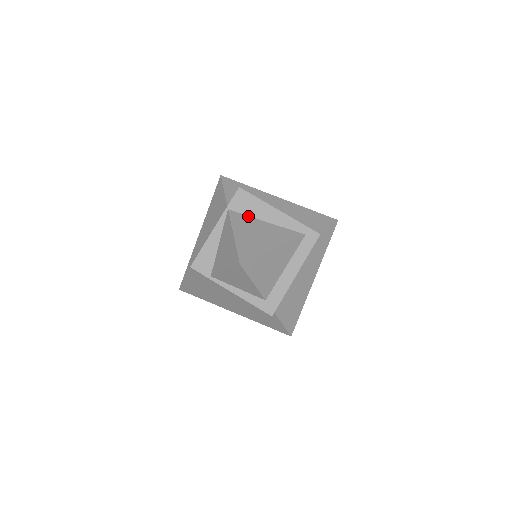
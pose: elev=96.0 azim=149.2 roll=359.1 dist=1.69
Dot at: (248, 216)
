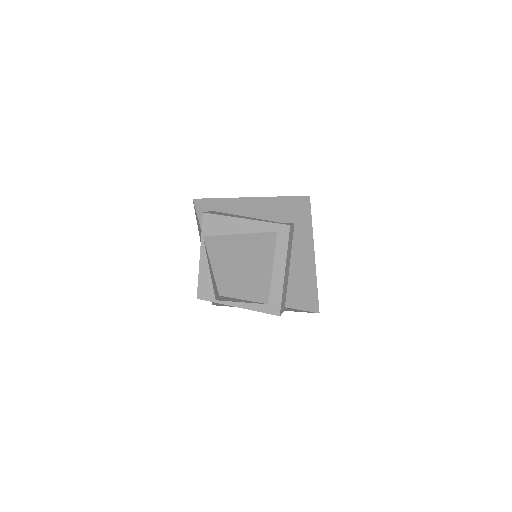
Dot at: (221, 236)
